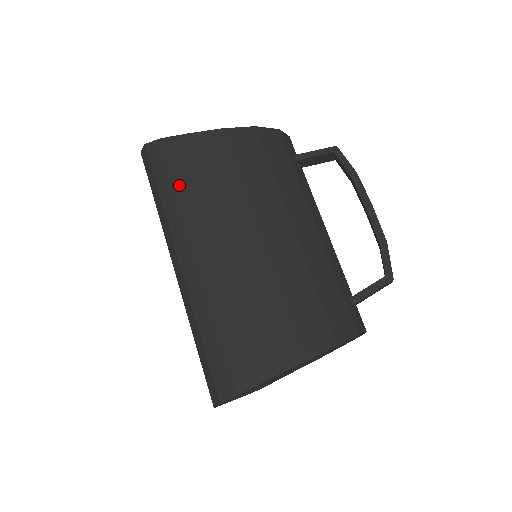
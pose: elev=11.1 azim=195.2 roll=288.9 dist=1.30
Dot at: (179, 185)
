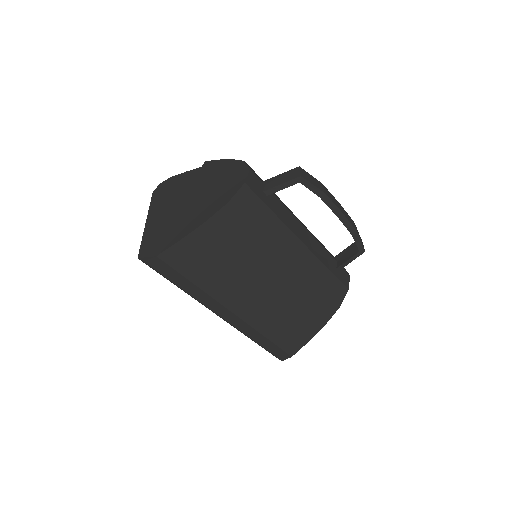
Dot at: (195, 280)
